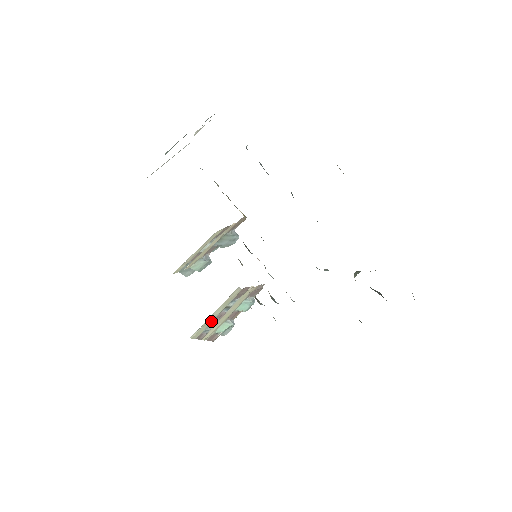
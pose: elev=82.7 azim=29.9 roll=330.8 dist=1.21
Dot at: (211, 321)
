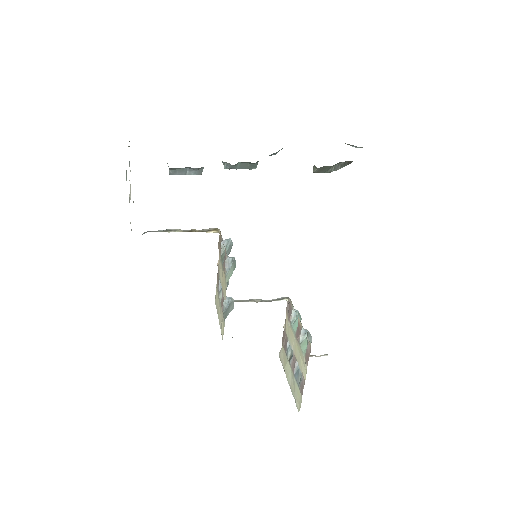
Dot at: (294, 378)
